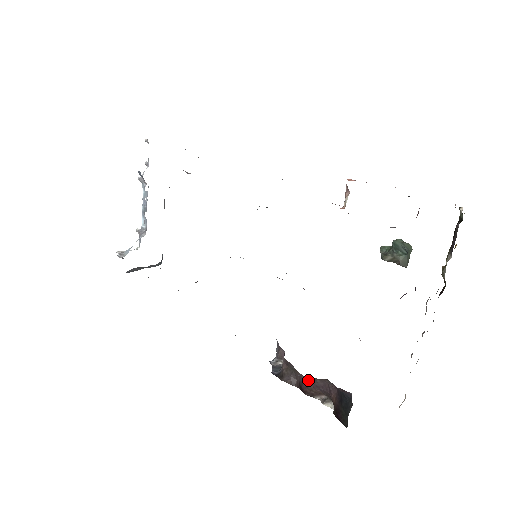
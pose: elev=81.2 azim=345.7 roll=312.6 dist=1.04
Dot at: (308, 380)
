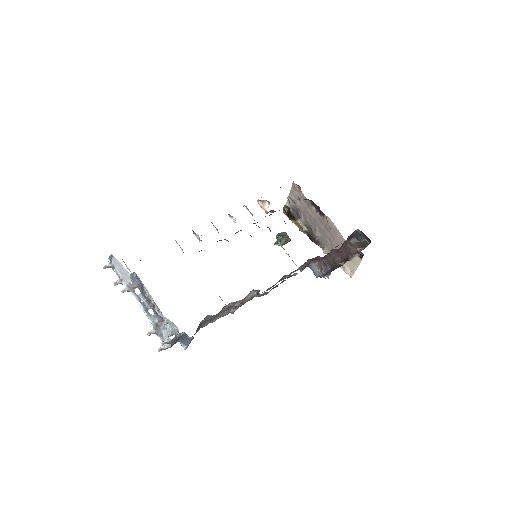
Dot at: (343, 250)
